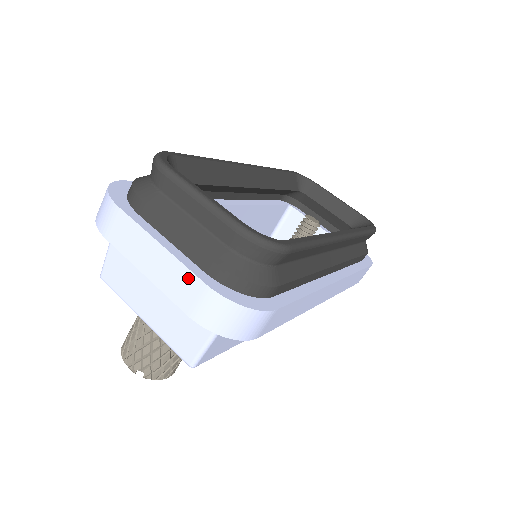
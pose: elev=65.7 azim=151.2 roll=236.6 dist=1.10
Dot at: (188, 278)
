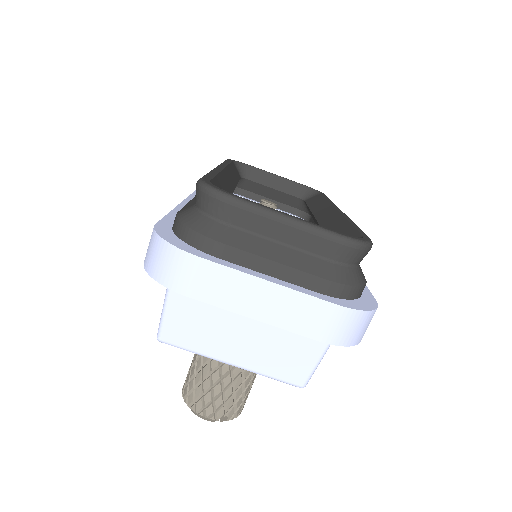
Dot at: (312, 305)
